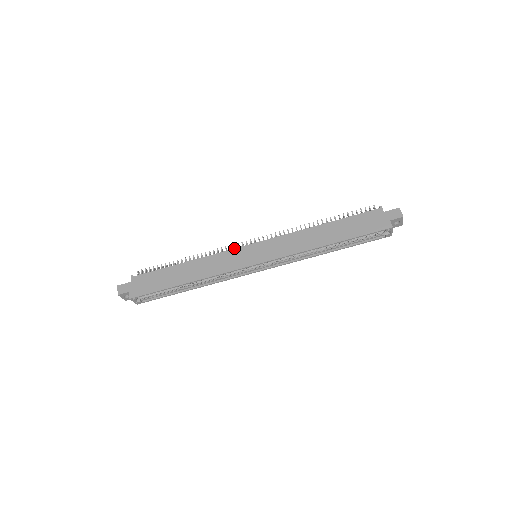
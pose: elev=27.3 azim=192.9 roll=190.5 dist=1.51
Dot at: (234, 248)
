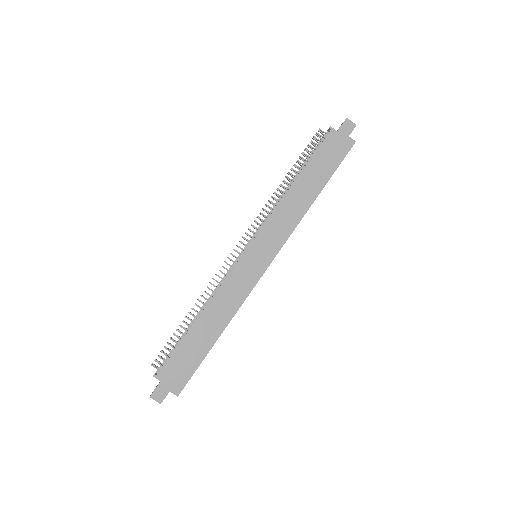
Dot at: (234, 266)
